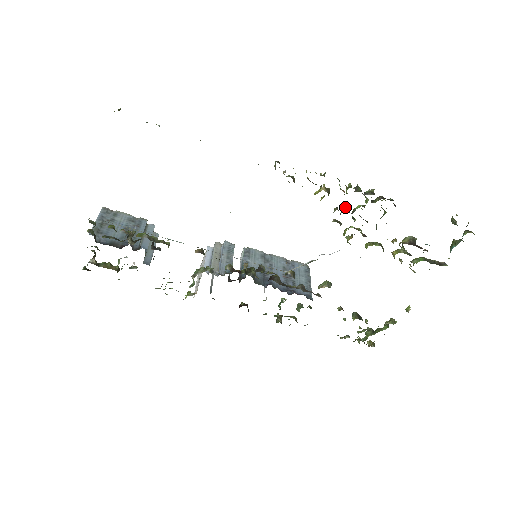
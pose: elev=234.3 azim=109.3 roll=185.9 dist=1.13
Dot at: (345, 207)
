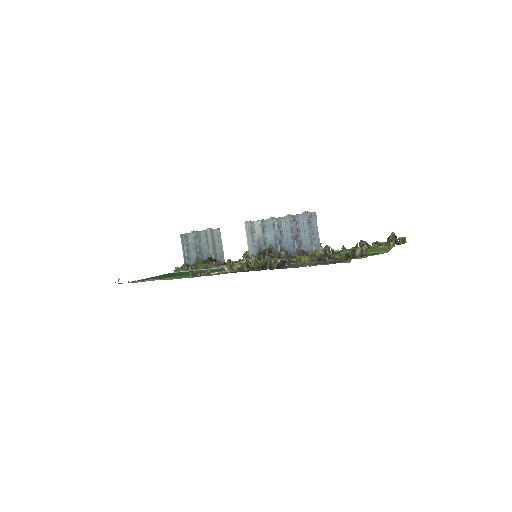
Dot at: occluded
